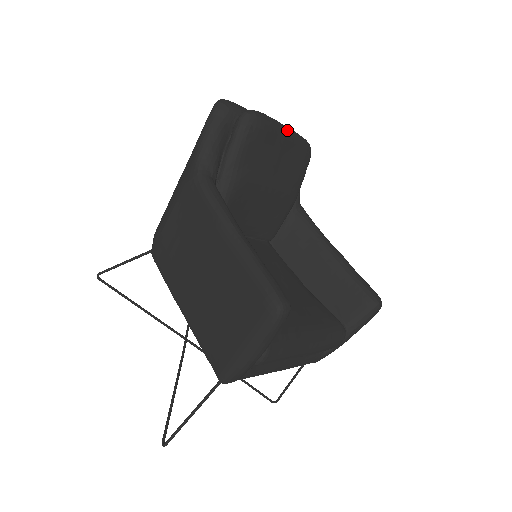
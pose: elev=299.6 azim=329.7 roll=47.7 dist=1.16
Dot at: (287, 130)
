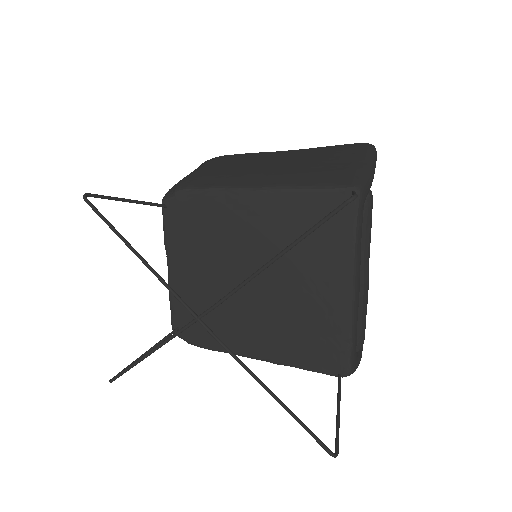
Dot at: occluded
